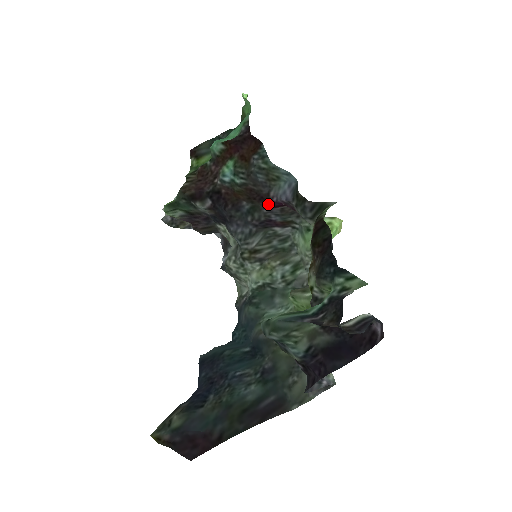
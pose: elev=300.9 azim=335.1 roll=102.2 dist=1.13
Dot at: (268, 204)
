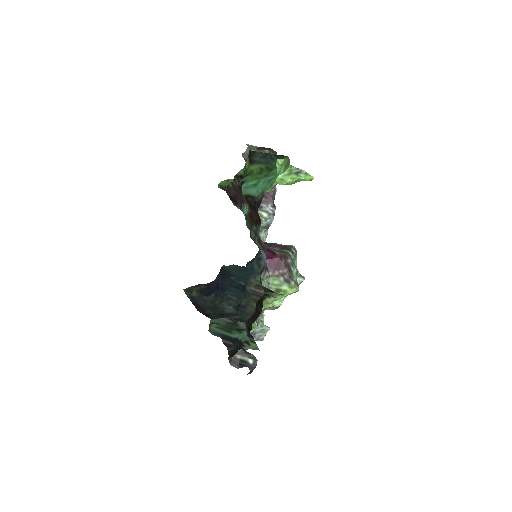
Dot at: (263, 247)
